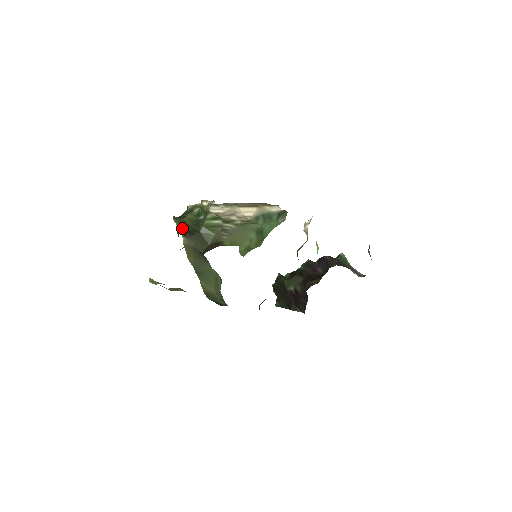
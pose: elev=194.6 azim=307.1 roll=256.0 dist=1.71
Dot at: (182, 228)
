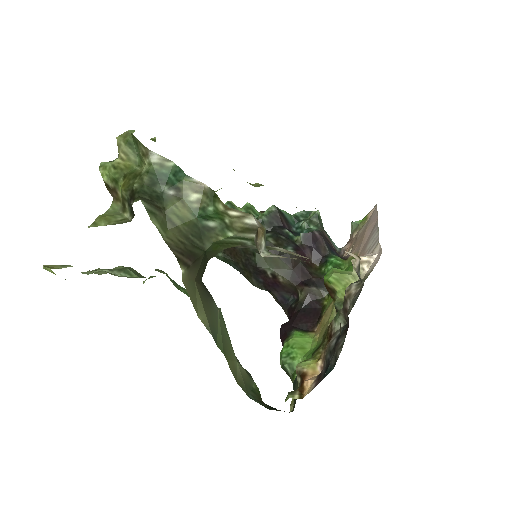
Dot at: (173, 243)
